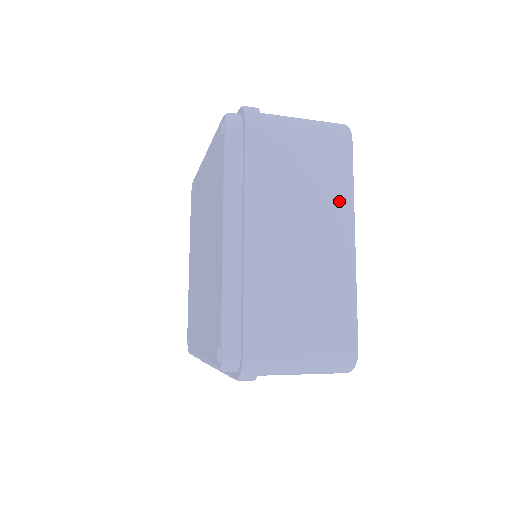
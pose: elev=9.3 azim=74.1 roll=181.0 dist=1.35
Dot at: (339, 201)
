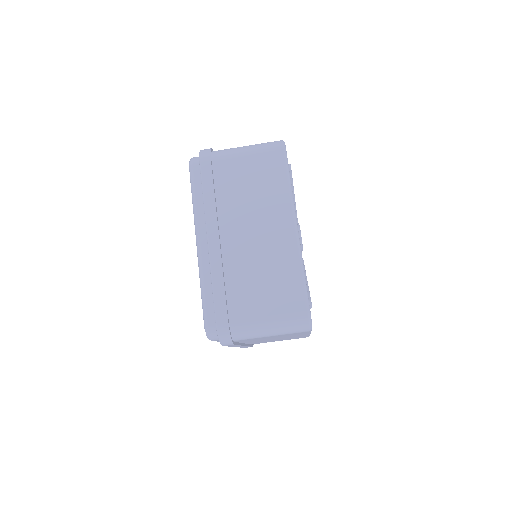
Dot at: occluded
